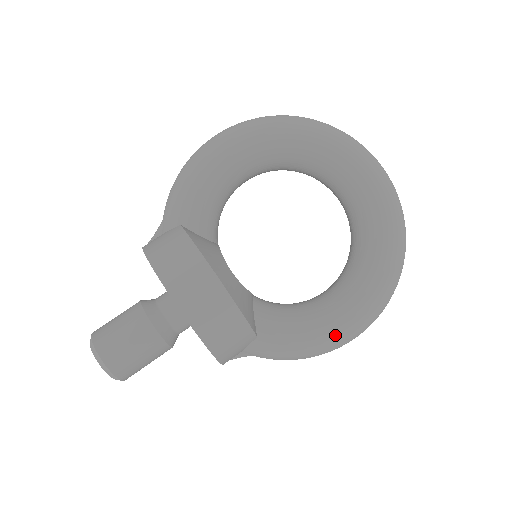
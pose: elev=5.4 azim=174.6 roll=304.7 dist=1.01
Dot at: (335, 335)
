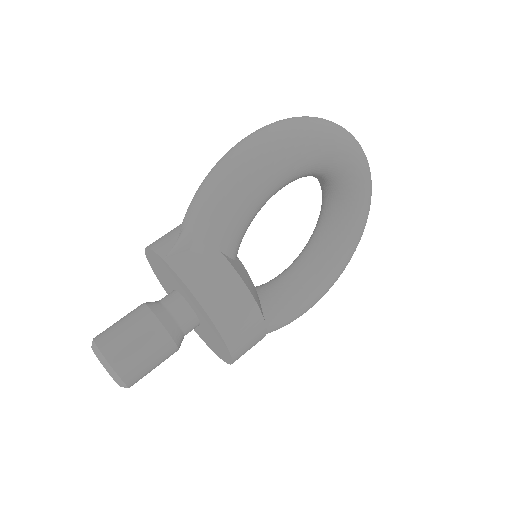
Dot at: occluded
